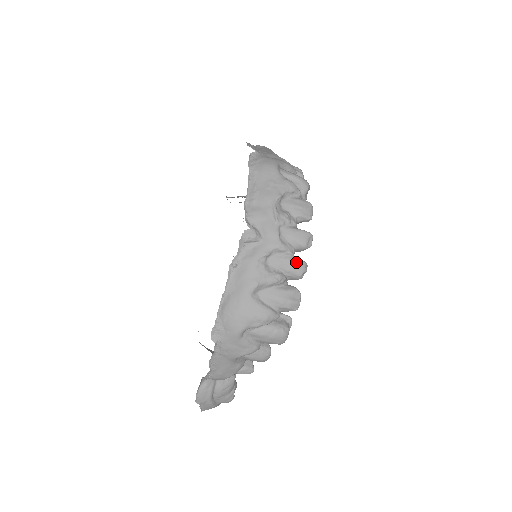
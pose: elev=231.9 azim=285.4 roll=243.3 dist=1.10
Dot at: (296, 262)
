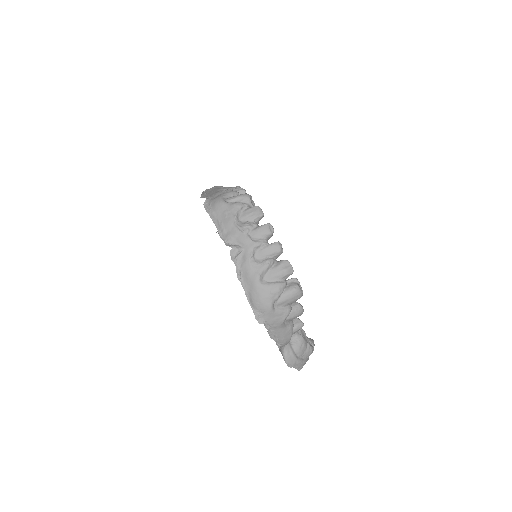
Dot at: (272, 246)
